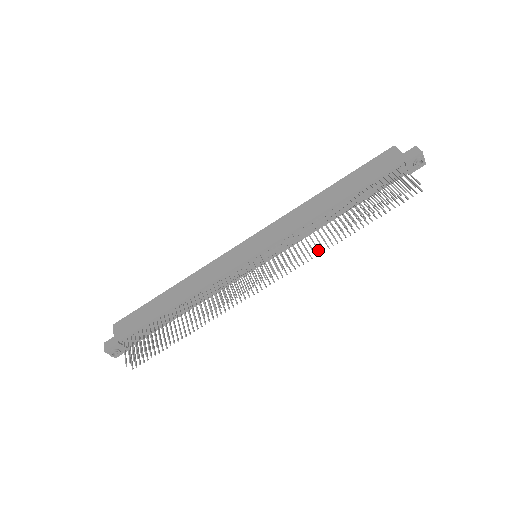
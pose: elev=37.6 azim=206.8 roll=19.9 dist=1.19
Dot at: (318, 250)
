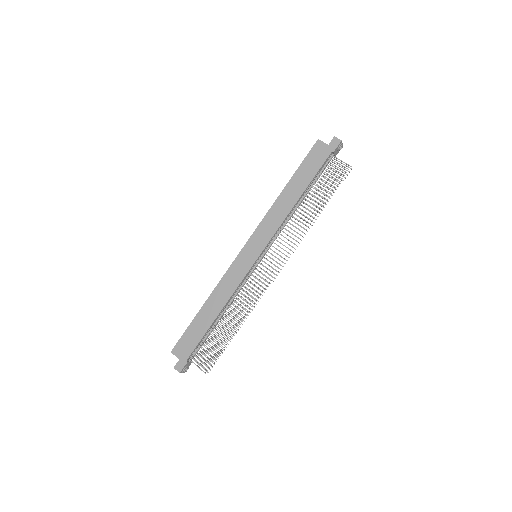
Dot at: occluded
